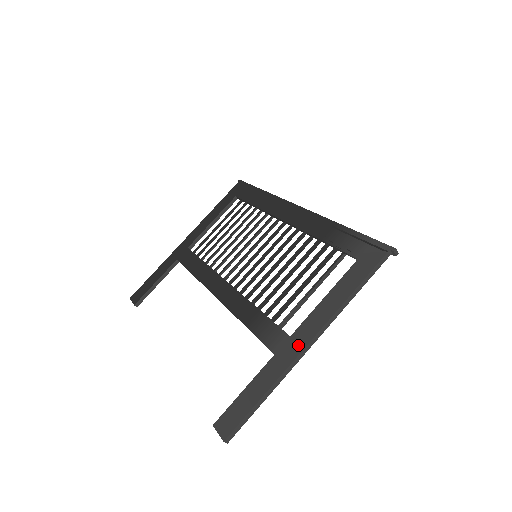
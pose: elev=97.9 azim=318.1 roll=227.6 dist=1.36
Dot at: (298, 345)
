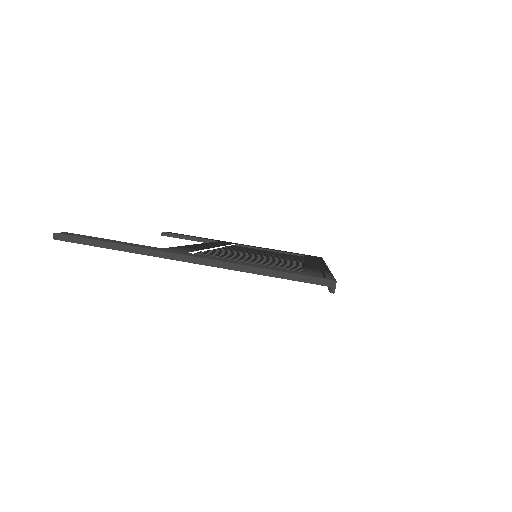
Dot at: (181, 253)
